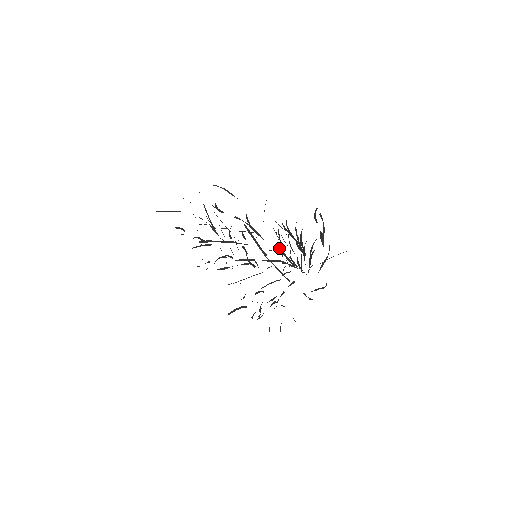
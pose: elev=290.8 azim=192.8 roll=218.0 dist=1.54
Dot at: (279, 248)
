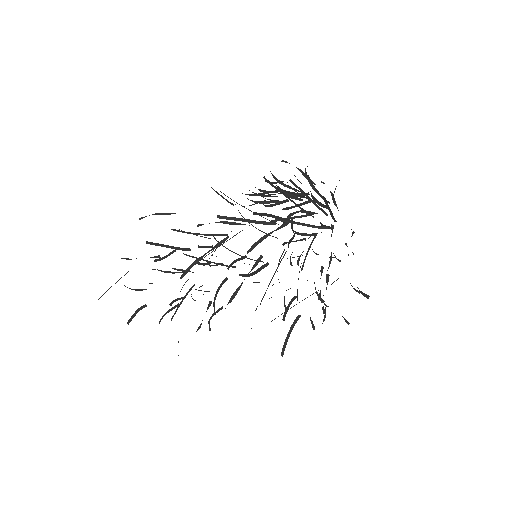
Dot at: (275, 220)
